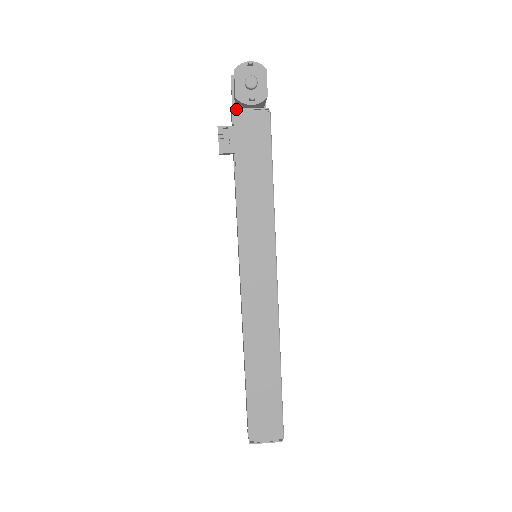
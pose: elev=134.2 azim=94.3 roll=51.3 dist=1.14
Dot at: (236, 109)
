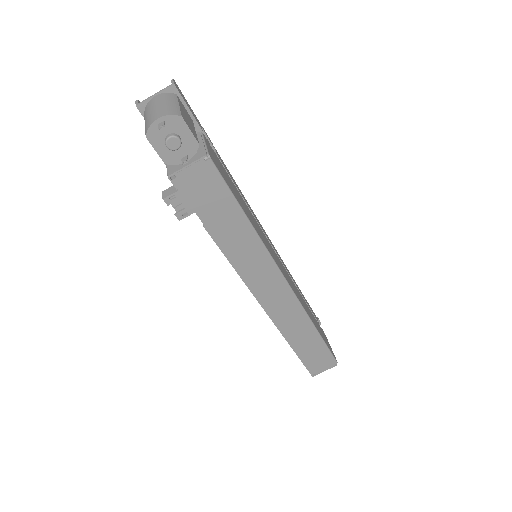
Dot at: (172, 174)
